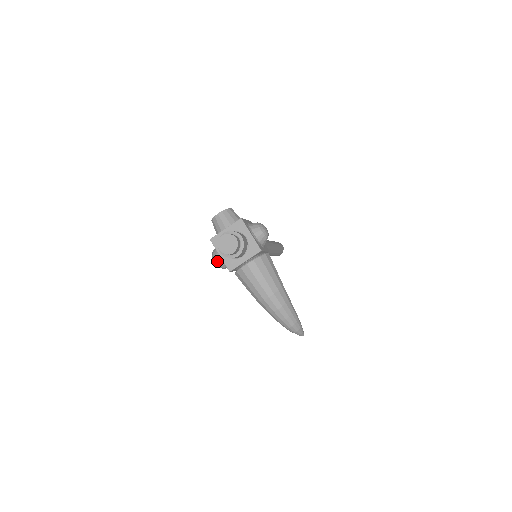
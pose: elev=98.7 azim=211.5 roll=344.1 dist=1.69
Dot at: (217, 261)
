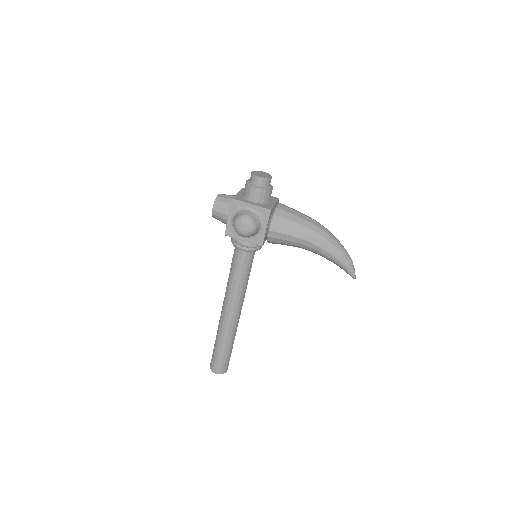
Dot at: (249, 215)
